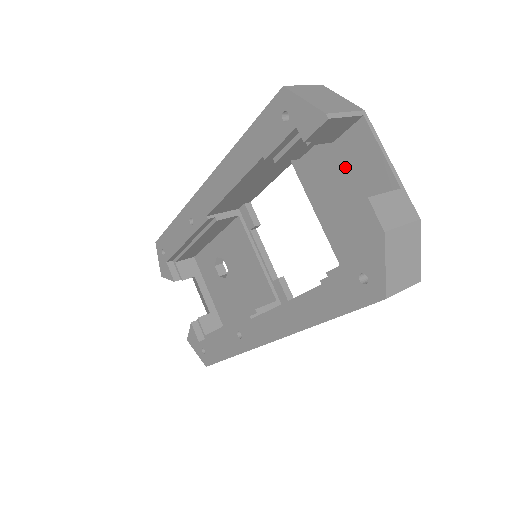
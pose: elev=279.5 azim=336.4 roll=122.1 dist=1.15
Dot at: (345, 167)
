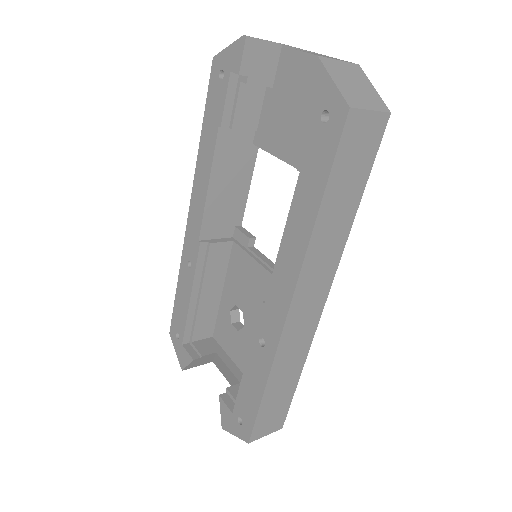
Dot at: (288, 94)
